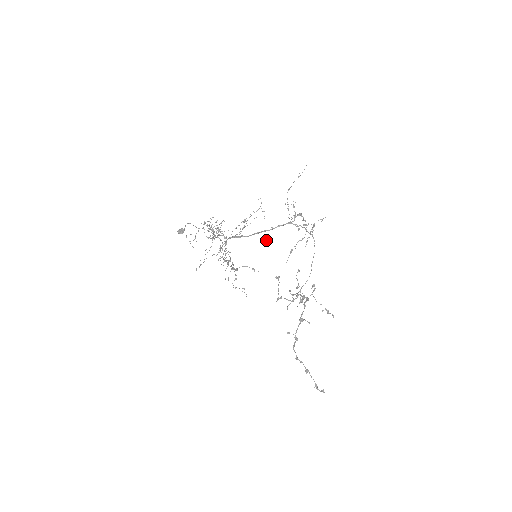
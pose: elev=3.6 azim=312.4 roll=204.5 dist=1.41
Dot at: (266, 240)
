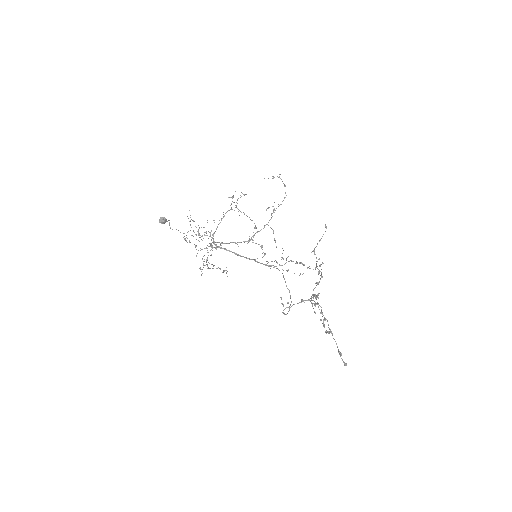
Dot at: occluded
